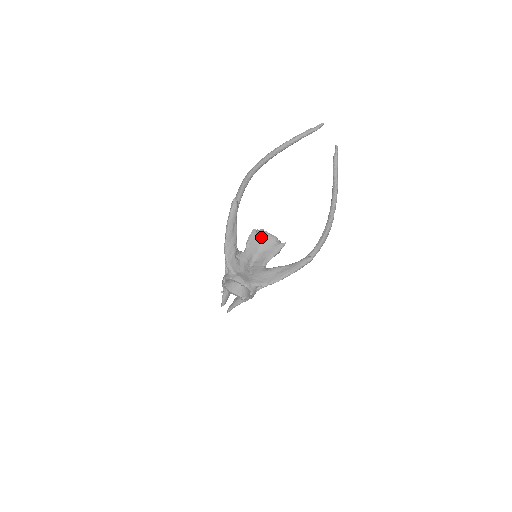
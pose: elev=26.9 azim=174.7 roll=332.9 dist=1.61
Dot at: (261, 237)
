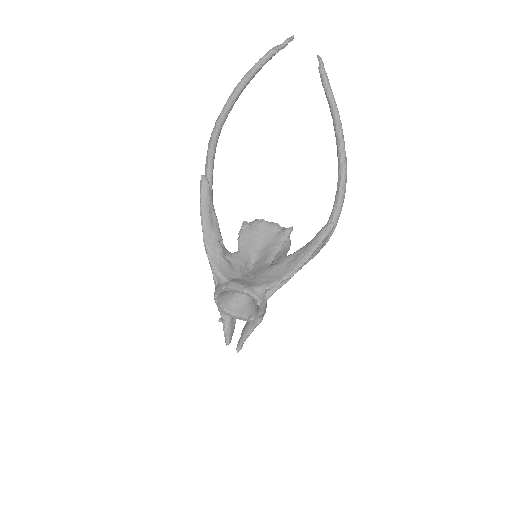
Dot at: (256, 229)
